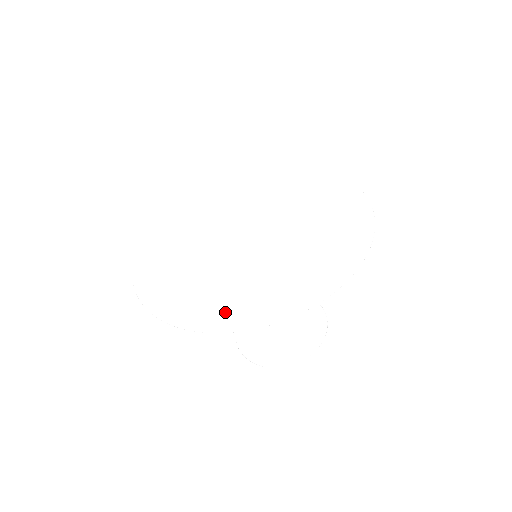
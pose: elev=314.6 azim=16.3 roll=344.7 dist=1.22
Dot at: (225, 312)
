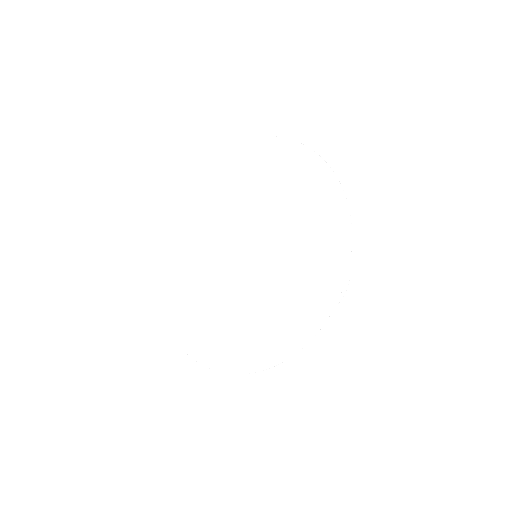
Dot at: (310, 305)
